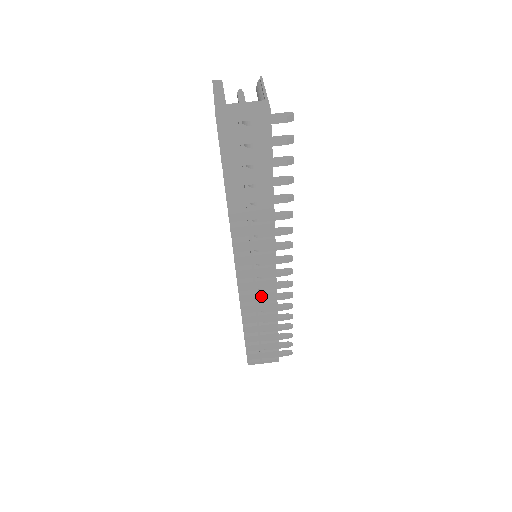
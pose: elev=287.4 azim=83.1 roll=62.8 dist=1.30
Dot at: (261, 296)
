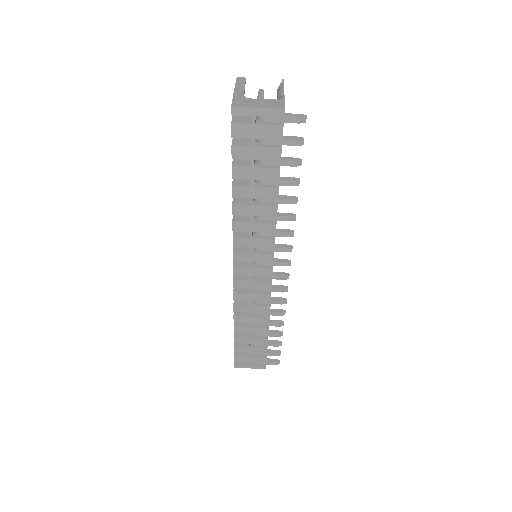
Dot at: (255, 296)
